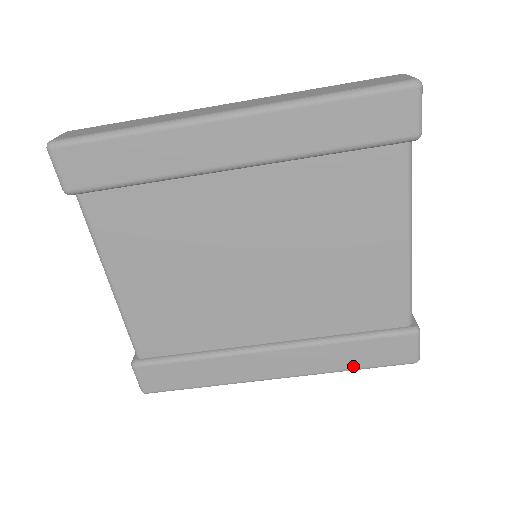
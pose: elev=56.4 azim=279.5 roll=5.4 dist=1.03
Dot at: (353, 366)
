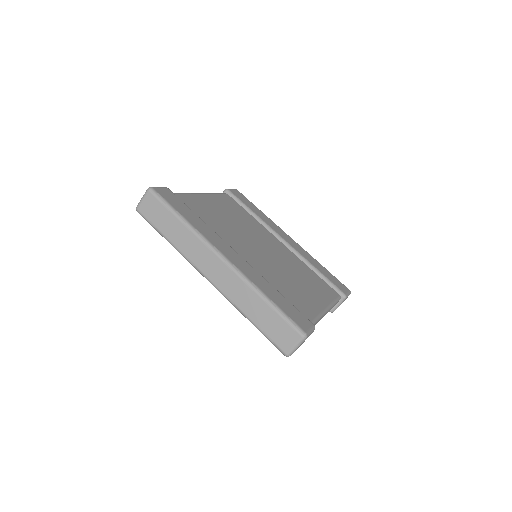
Dot at: (270, 297)
